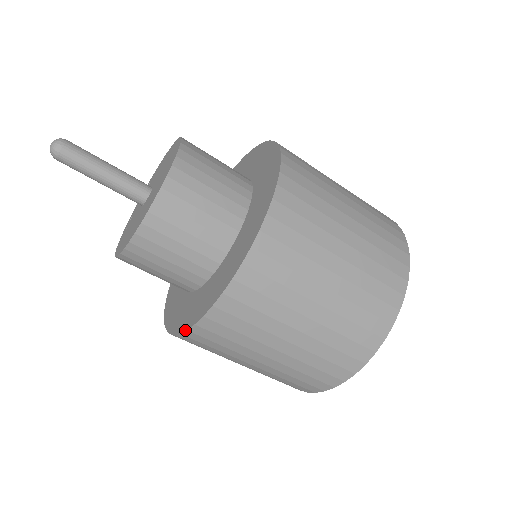
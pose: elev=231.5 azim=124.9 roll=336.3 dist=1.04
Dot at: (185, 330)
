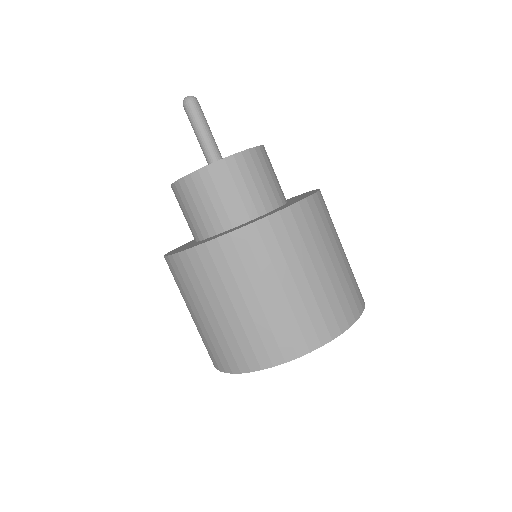
Dot at: (167, 255)
